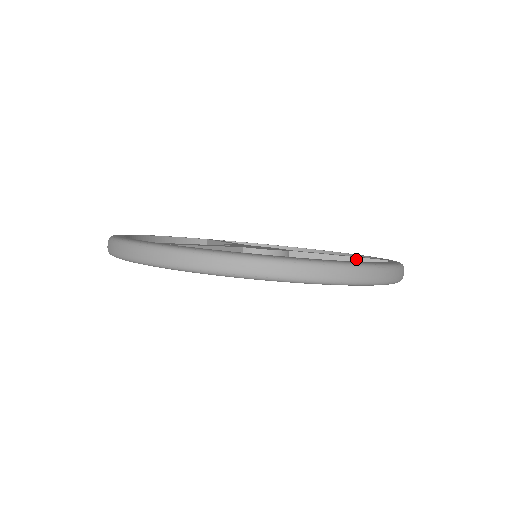
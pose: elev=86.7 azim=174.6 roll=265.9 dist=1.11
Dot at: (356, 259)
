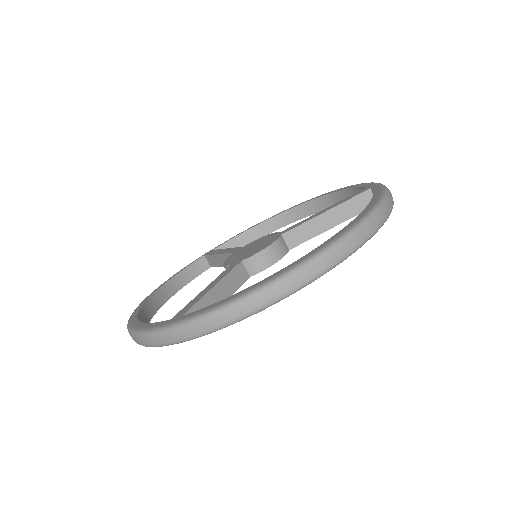
Dot at: (342, 205)
